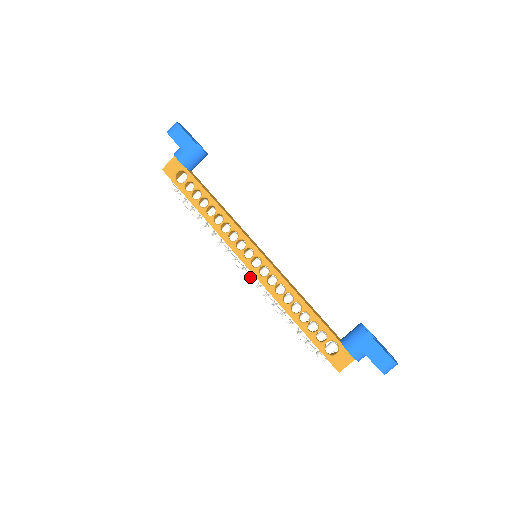
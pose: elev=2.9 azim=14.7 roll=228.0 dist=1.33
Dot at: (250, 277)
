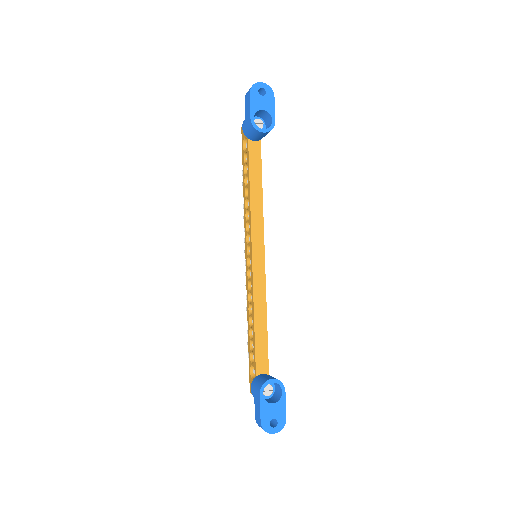
Dot at: occluded
